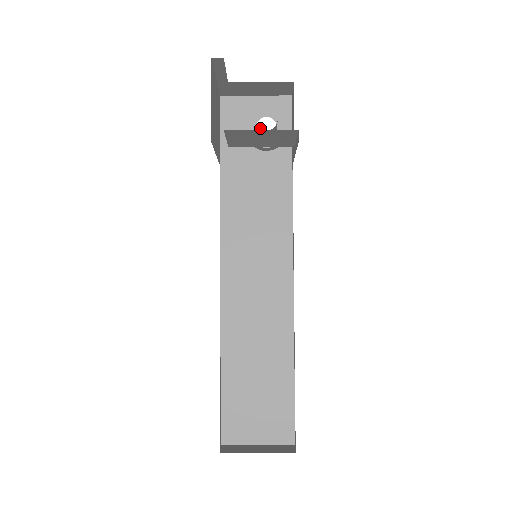
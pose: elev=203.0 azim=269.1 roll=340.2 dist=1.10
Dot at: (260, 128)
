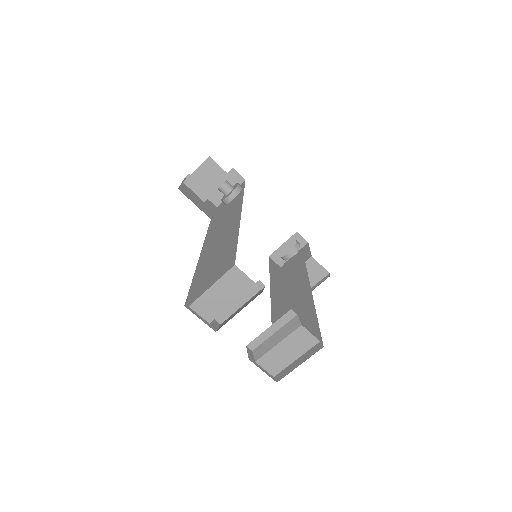
Dot at: occluded
